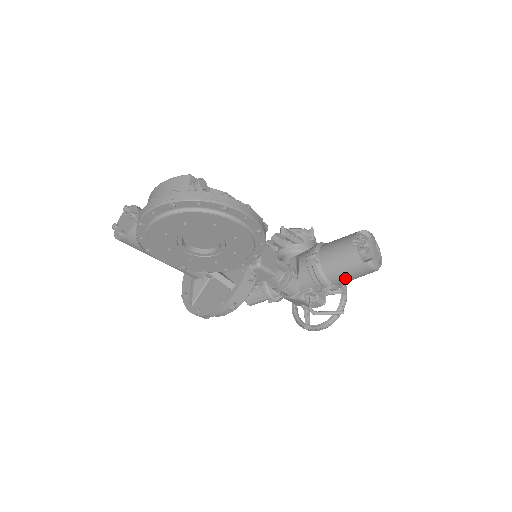
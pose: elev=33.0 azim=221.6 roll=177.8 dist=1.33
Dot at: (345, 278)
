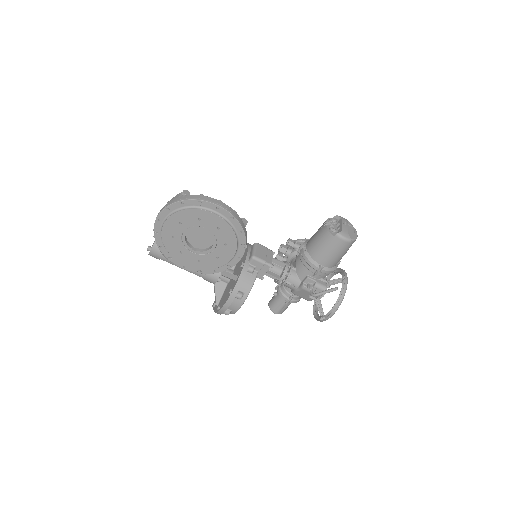
Dot at: (328, 256)
